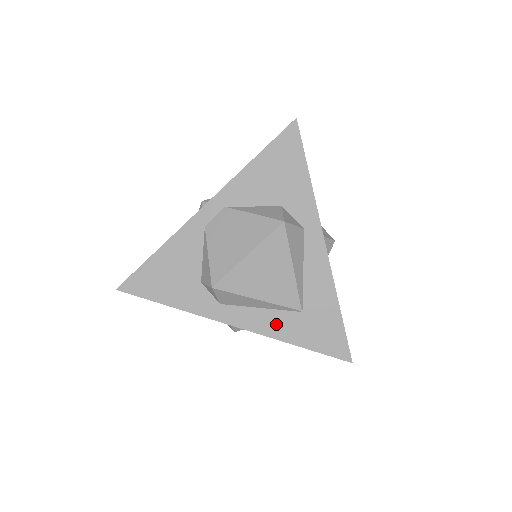
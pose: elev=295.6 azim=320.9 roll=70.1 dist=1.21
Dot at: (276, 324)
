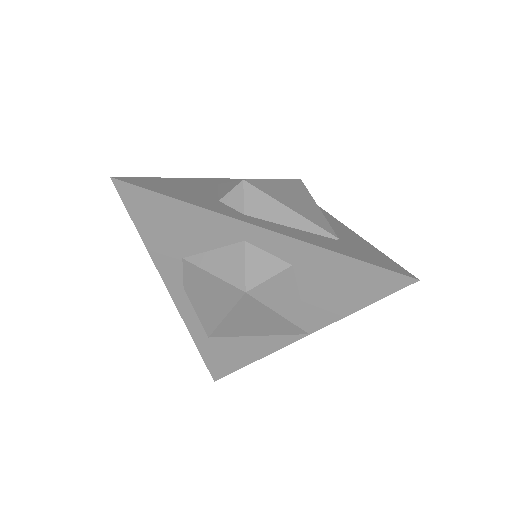
Dot at: (315, 239)
